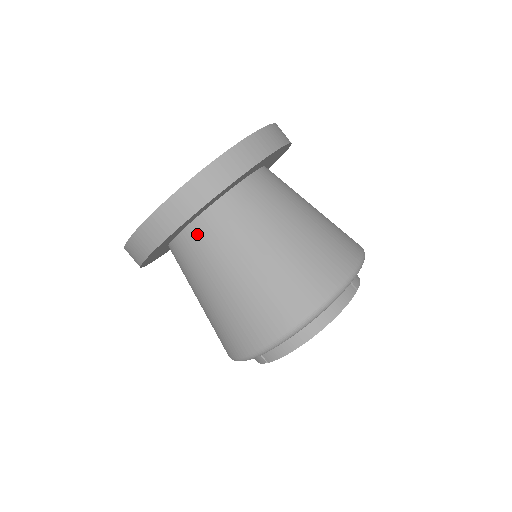
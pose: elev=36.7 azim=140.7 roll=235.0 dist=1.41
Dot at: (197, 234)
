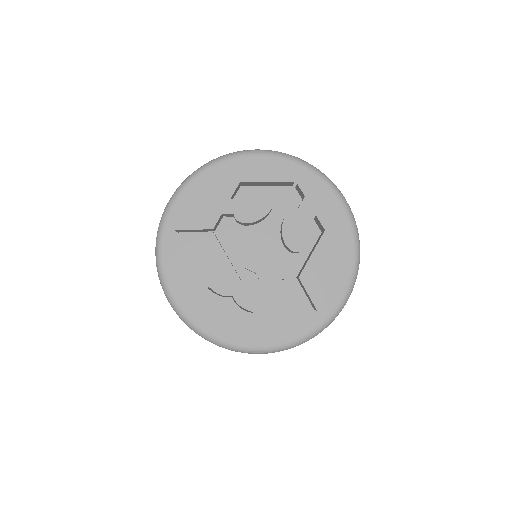
Dot at: occluded
